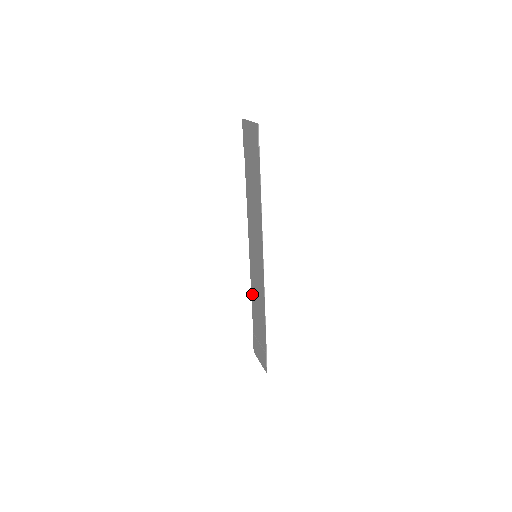
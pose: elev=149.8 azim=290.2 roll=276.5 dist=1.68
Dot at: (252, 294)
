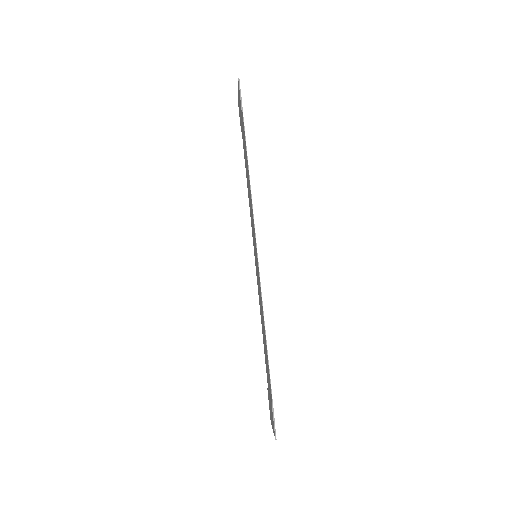
Dot at: (261, 322)
